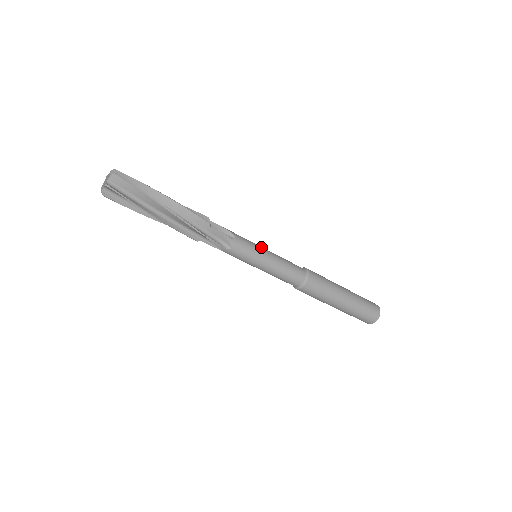
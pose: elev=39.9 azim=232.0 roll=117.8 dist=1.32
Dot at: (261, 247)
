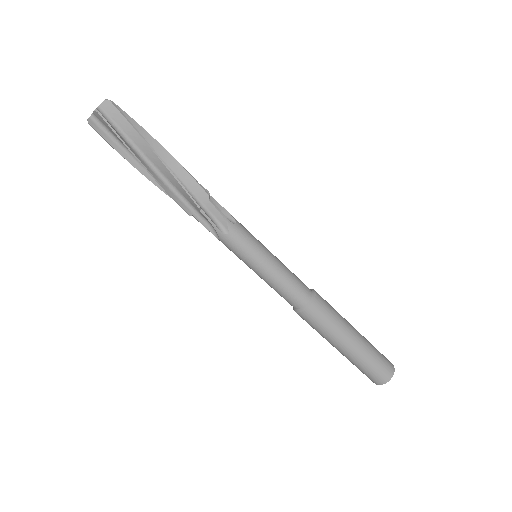
Dot at: (264, 246)
